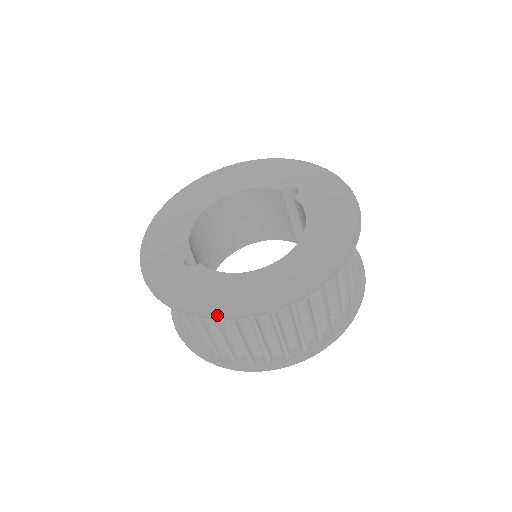
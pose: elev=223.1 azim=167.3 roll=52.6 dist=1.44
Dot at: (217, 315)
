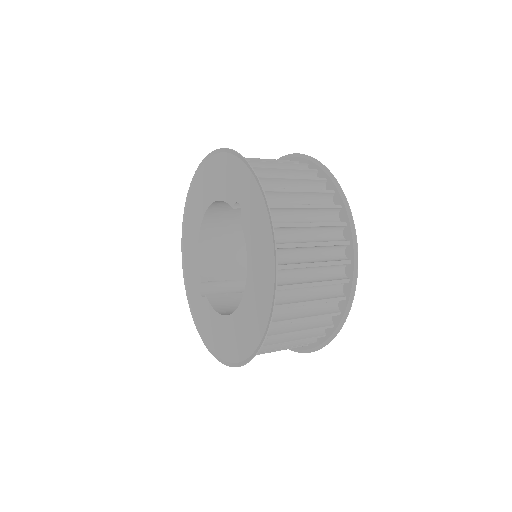
Dot at: (217, 355)
